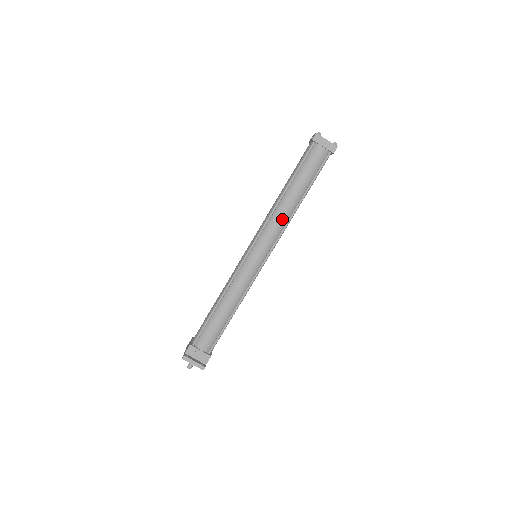
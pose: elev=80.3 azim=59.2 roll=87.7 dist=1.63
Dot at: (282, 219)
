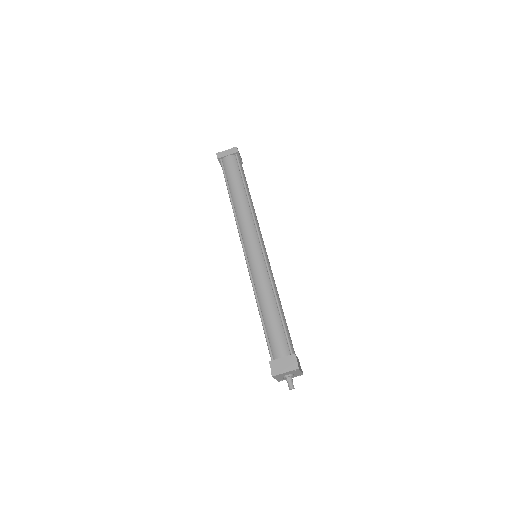
Dot at: (246, 214)
